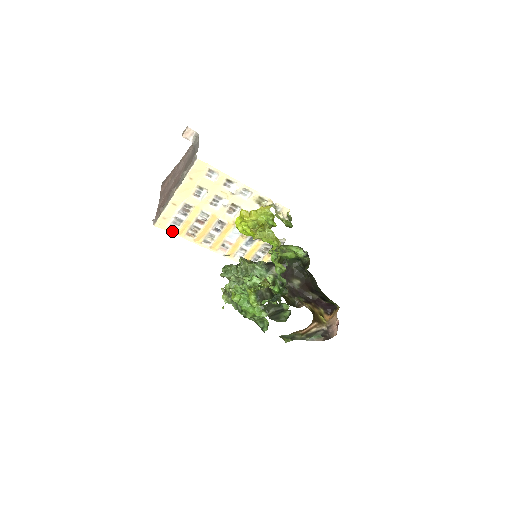
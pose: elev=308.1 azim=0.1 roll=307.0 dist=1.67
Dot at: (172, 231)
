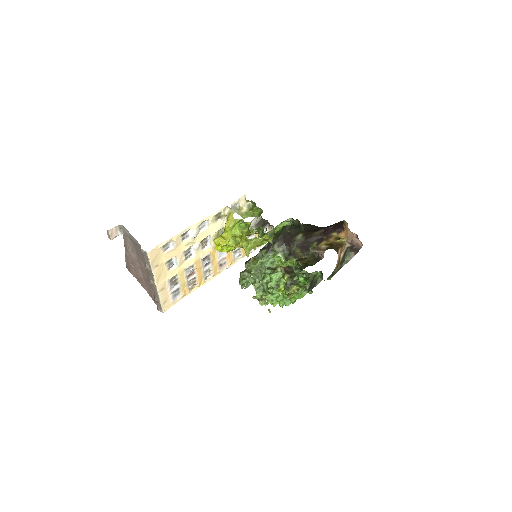
Dot at: (178, 300)
